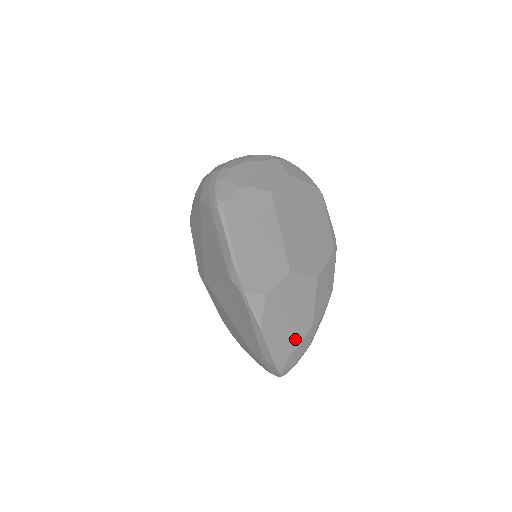
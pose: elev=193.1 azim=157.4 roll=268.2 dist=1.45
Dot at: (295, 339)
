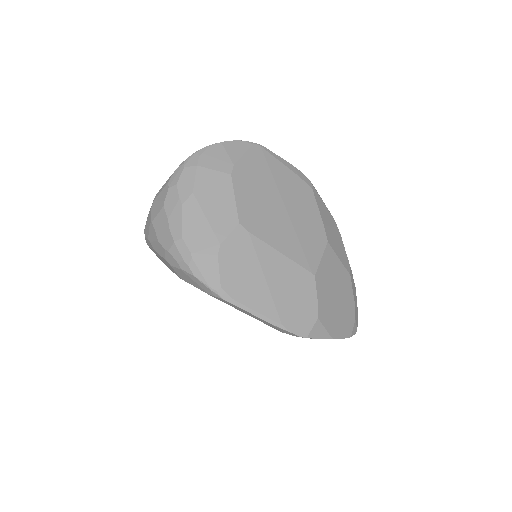
Dot at: (350, 304)
